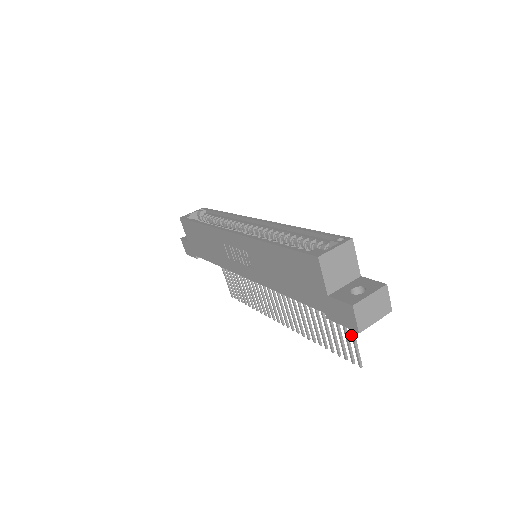
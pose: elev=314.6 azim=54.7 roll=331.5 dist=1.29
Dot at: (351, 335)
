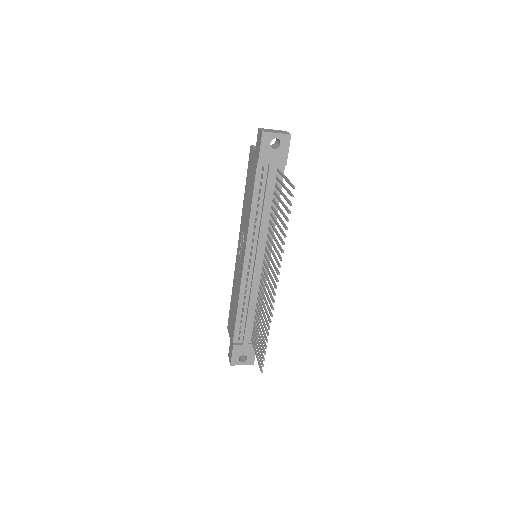
Dot at: (285, 180)
